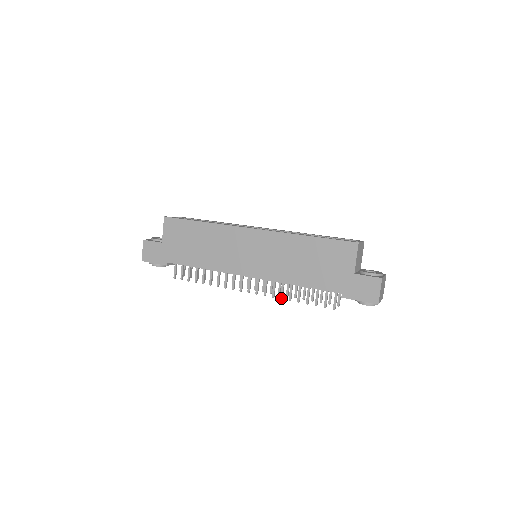
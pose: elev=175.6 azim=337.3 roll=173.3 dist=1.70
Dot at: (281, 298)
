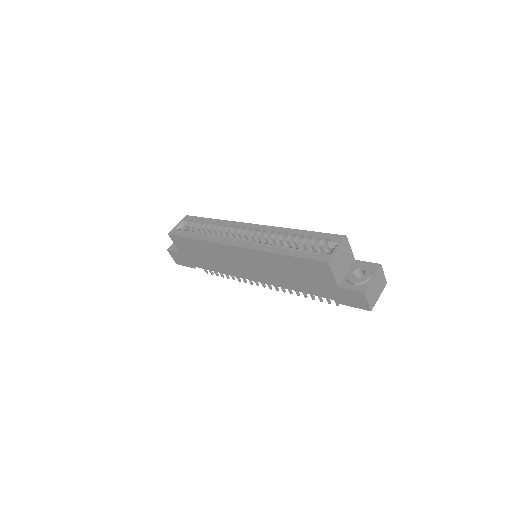
Dot at: occluded
